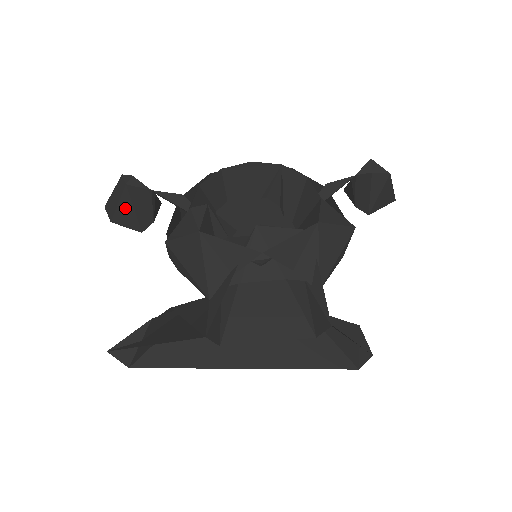
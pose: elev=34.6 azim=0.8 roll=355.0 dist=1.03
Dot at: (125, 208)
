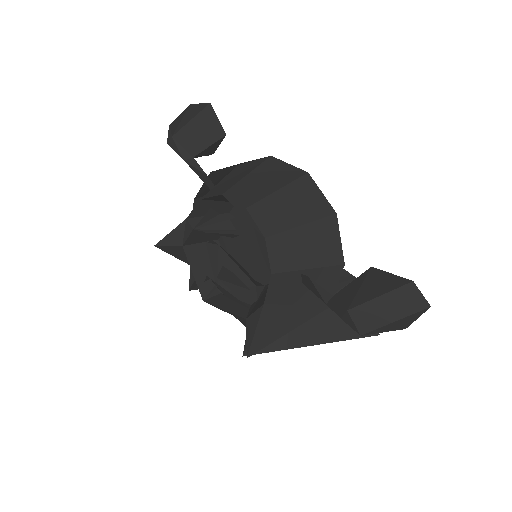
Dot at: occluded
